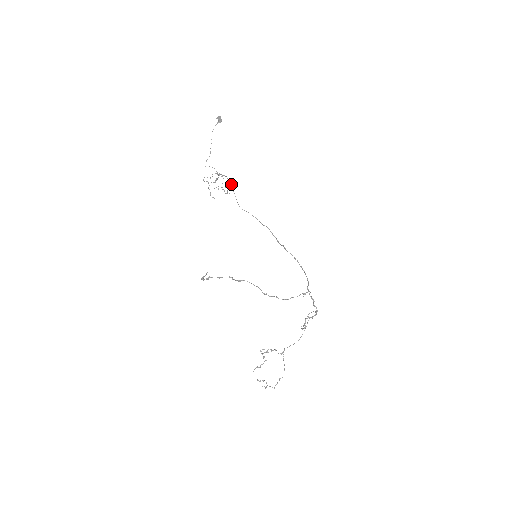
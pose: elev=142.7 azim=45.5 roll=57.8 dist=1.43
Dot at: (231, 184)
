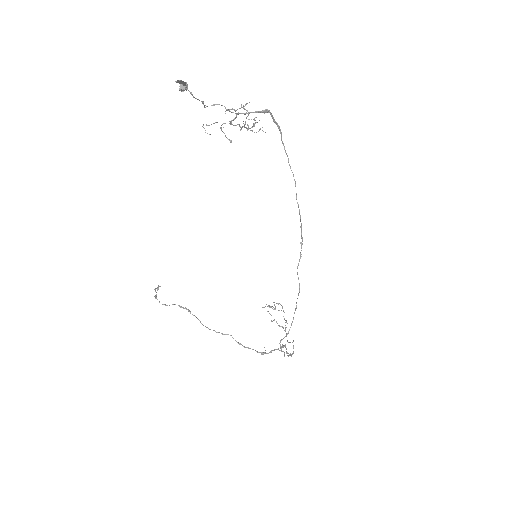
Dot at: (271, 115)
